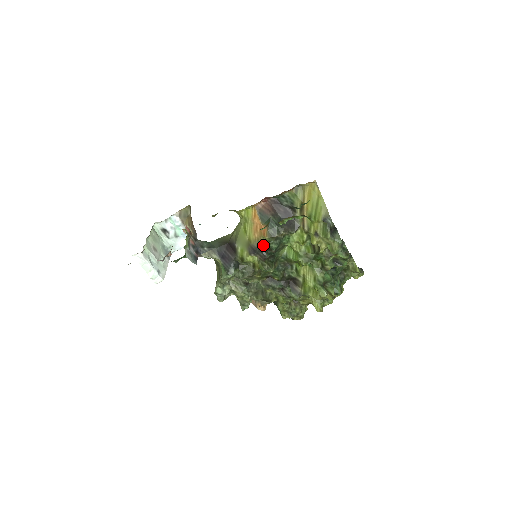
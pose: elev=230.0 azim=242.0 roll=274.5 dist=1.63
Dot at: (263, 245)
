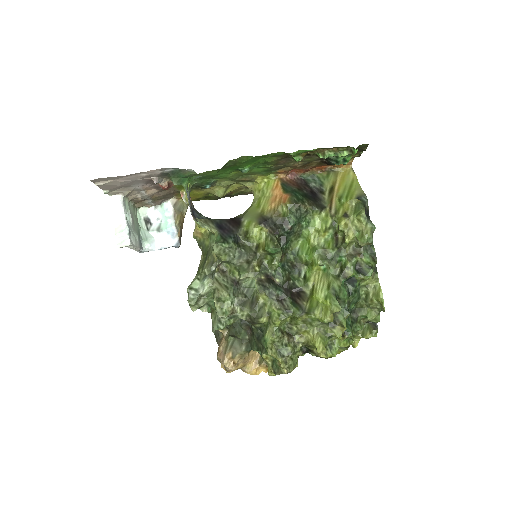
Dot at: (279, 216)
